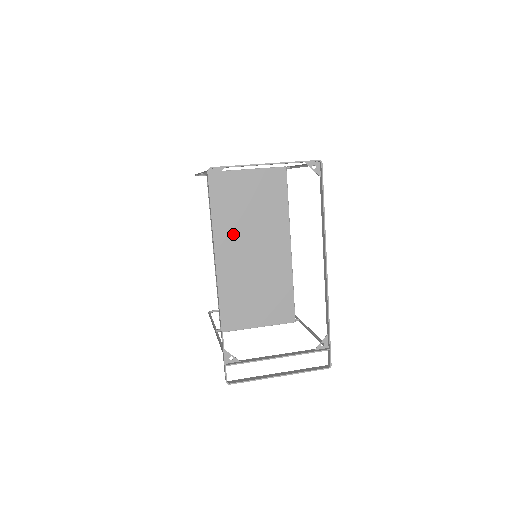
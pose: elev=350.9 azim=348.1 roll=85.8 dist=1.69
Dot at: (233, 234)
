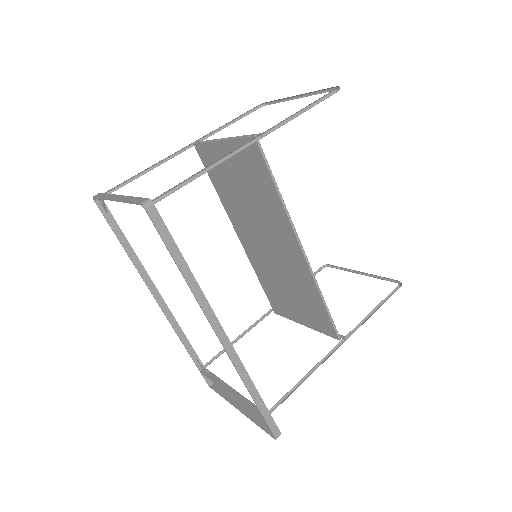
Dot at: (243, 219)
